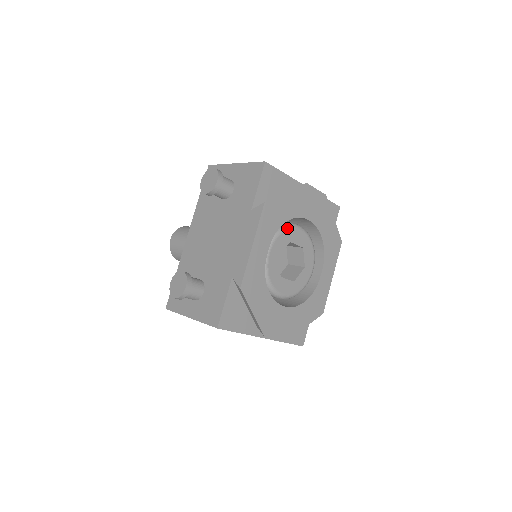
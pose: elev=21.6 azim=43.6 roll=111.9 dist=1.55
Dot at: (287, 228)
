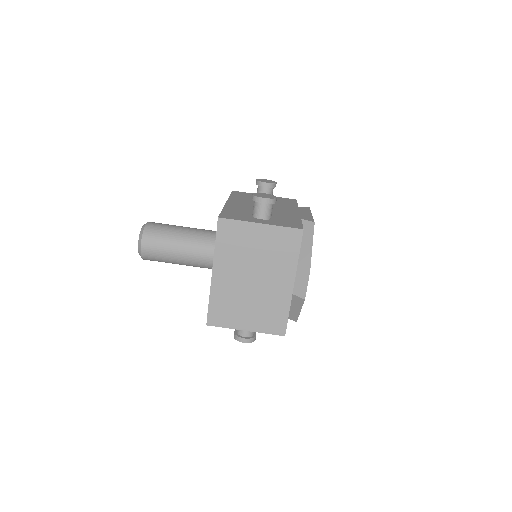
Dot at: occluded
